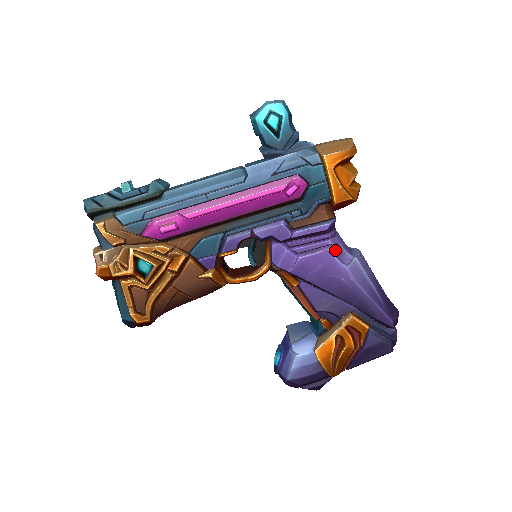
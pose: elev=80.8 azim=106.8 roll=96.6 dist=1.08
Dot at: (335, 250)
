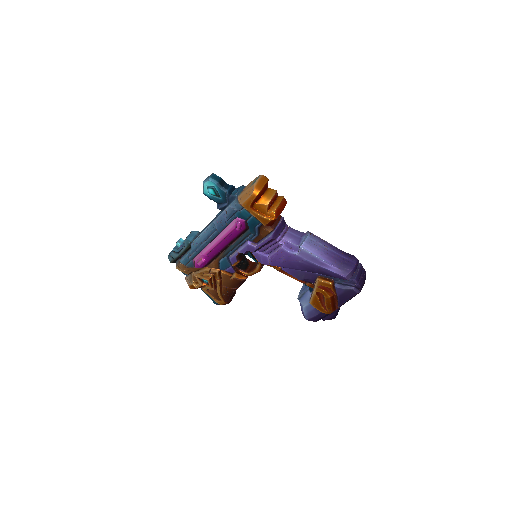
Dot at: (286, 246)
